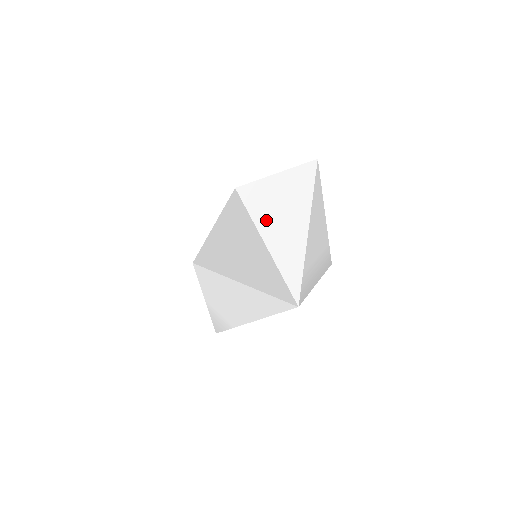
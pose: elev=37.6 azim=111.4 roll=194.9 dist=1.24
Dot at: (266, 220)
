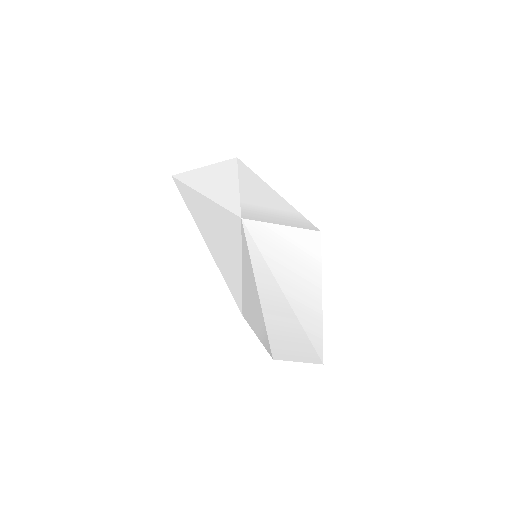
Dot at: (198, 184)
